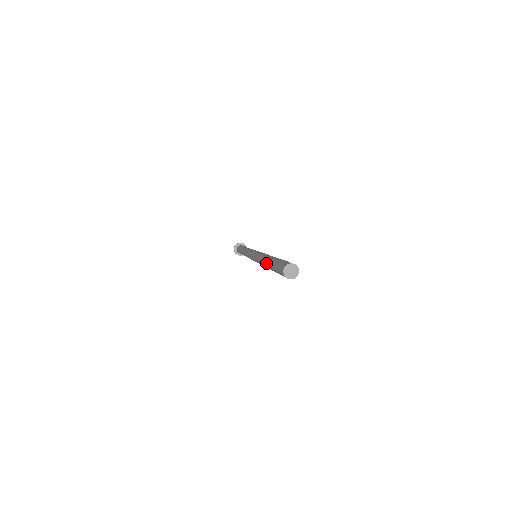
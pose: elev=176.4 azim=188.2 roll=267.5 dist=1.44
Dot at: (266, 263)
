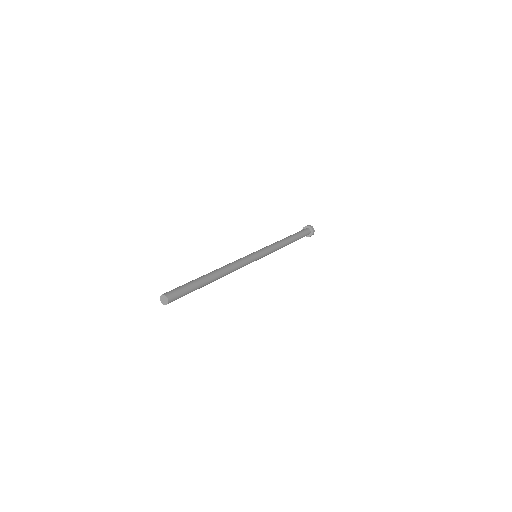
Dot at: occluded
